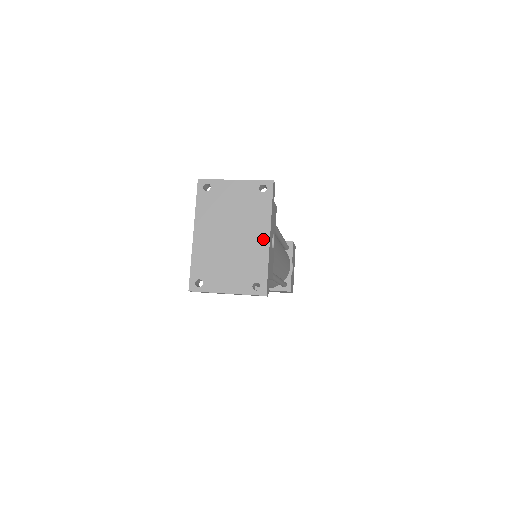
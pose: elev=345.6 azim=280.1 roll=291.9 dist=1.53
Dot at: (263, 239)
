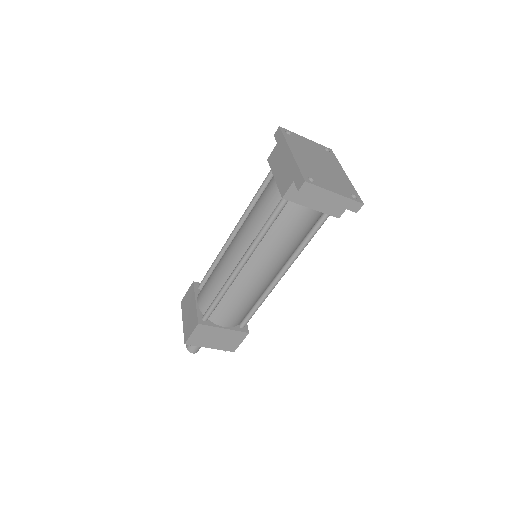
Dot at: (343, 174)
